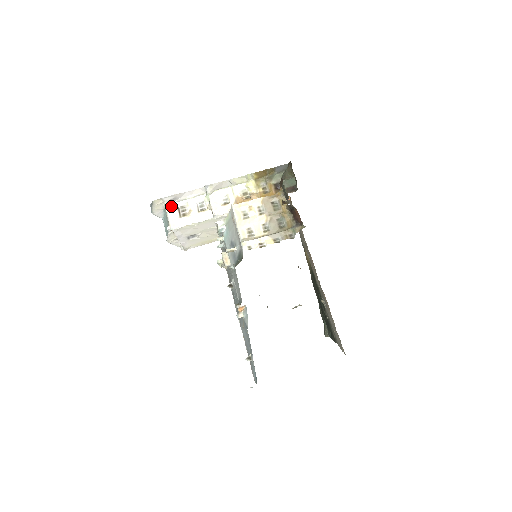
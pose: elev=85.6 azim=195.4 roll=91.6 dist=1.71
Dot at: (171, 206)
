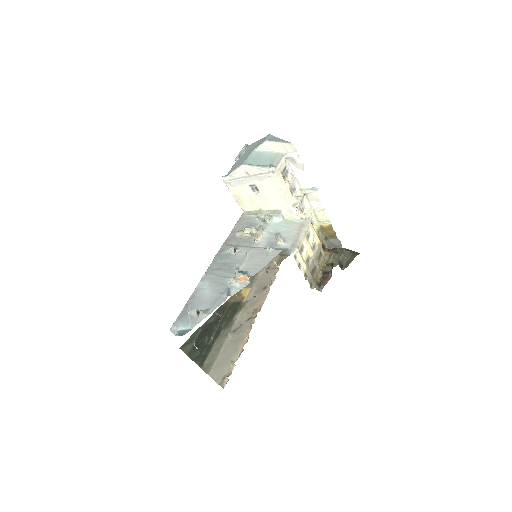
Dot at: (285, 160)
